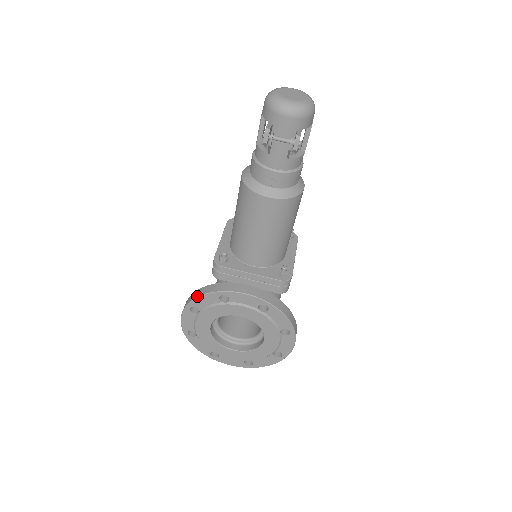
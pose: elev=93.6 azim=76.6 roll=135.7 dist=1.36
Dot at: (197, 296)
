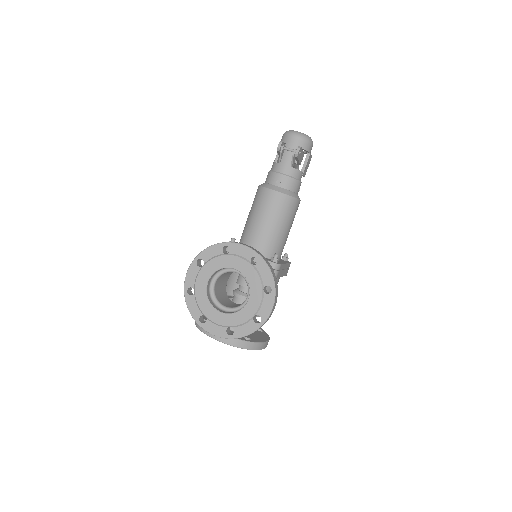
Dot at: (206, 248)
